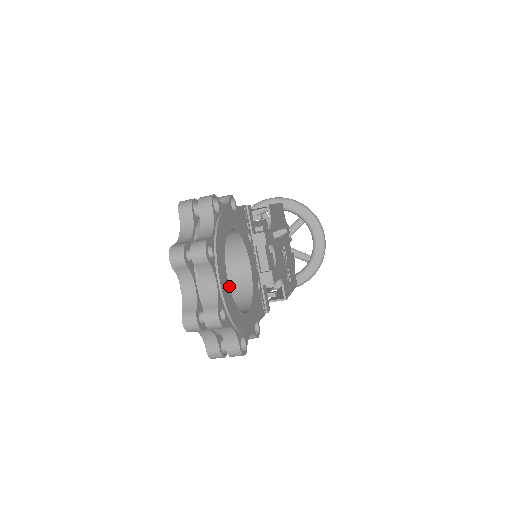
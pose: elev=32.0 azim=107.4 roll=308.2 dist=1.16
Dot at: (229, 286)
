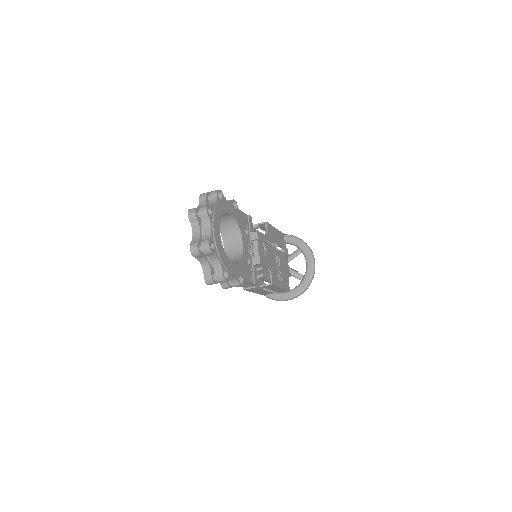
Dot at: (228, 256)
